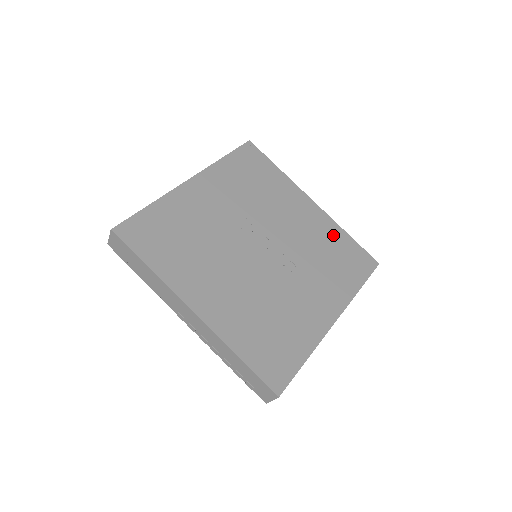
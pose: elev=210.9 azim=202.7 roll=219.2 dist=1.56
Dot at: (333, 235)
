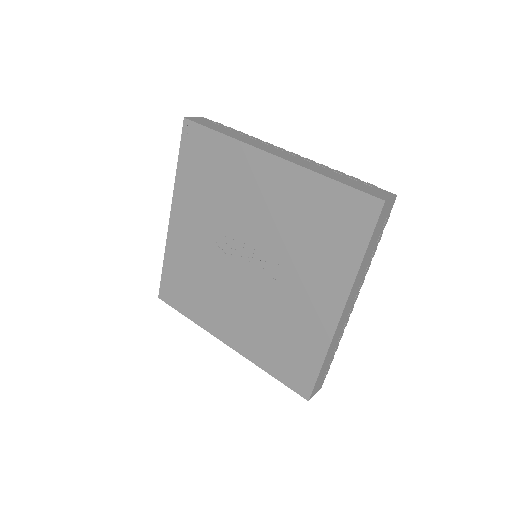
Dot at: (309, 194)
